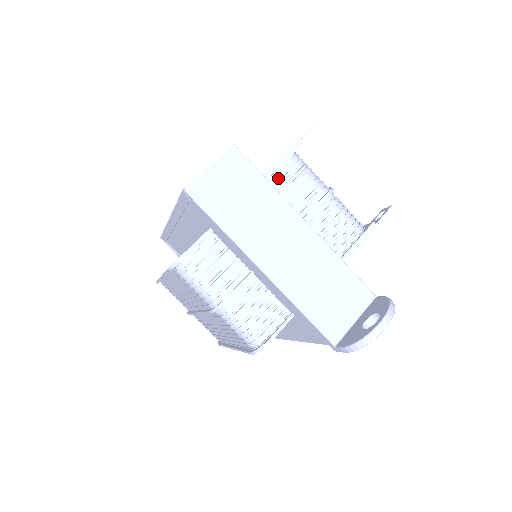
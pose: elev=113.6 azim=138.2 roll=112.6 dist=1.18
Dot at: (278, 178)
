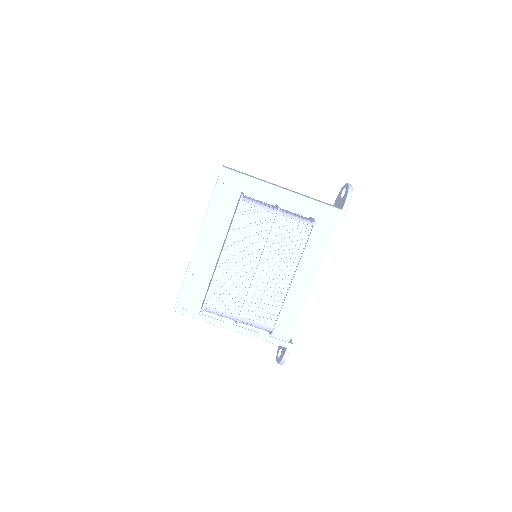
Dot at: occluded
